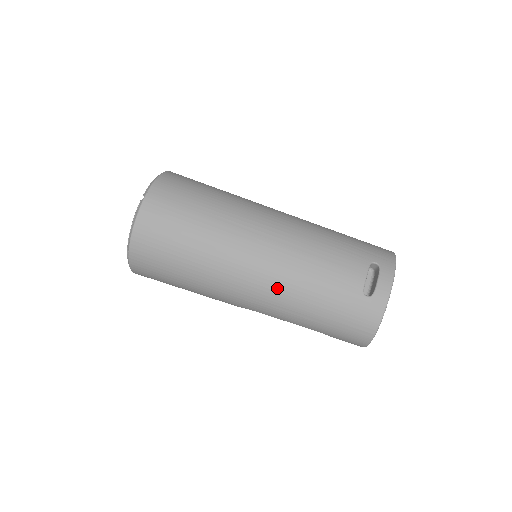
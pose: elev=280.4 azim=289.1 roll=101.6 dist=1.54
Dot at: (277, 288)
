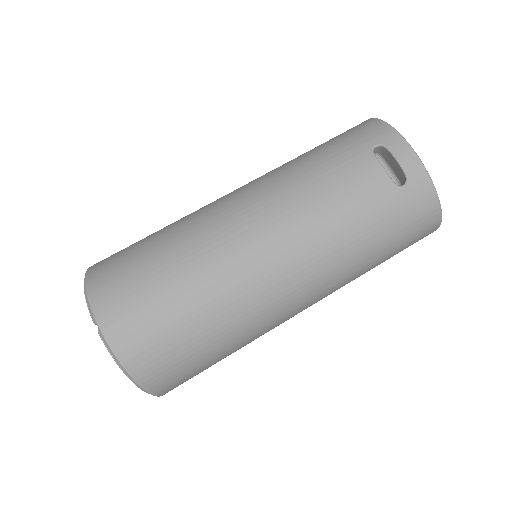
Dot at: (317, 268)
